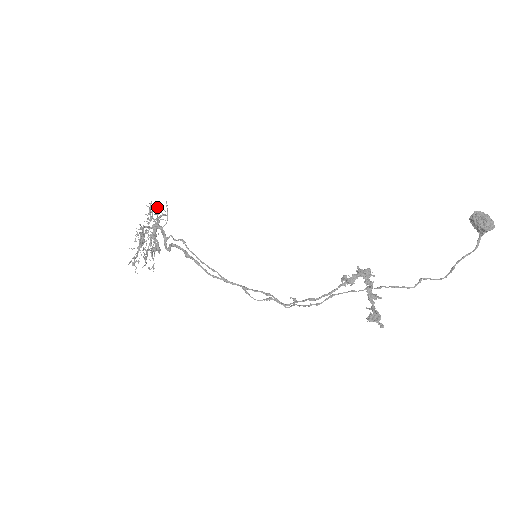
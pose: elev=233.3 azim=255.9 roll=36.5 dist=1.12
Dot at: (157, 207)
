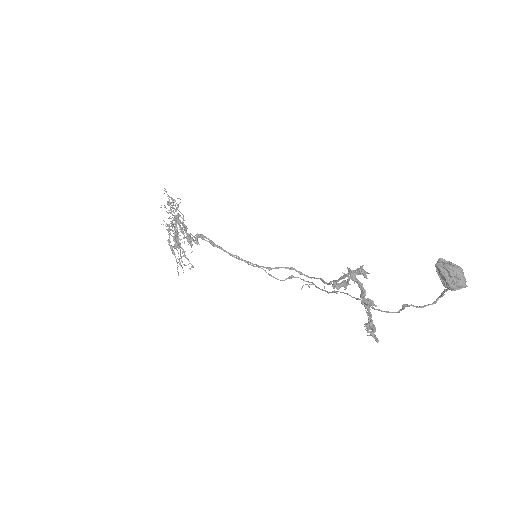
Dot at: (166, 211)
